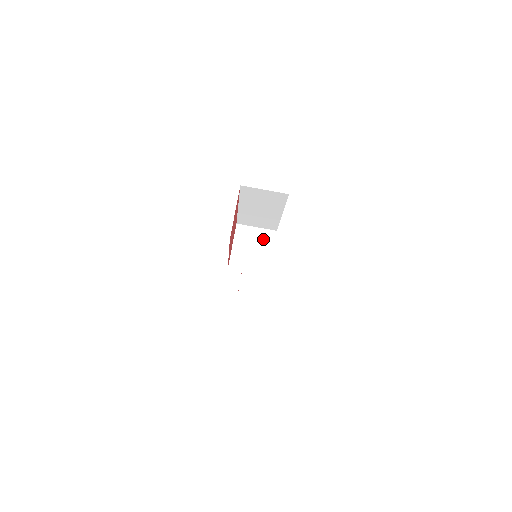
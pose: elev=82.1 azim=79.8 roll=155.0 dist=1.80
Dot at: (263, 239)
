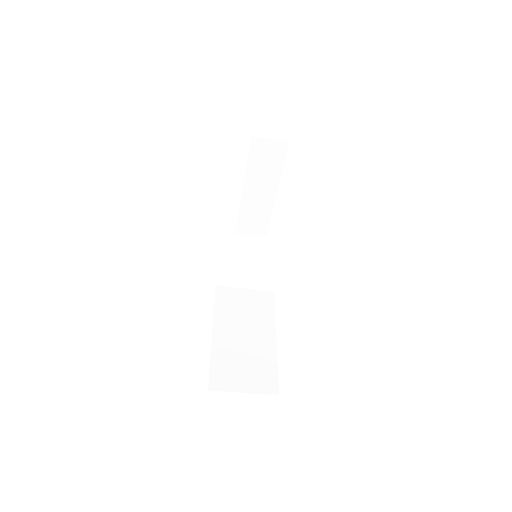
Dot at: (266, 251)
